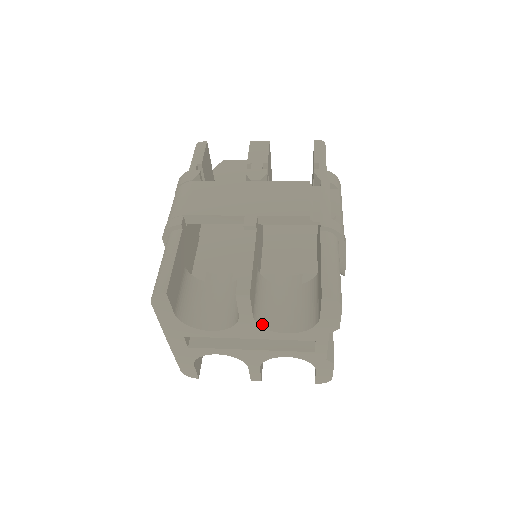
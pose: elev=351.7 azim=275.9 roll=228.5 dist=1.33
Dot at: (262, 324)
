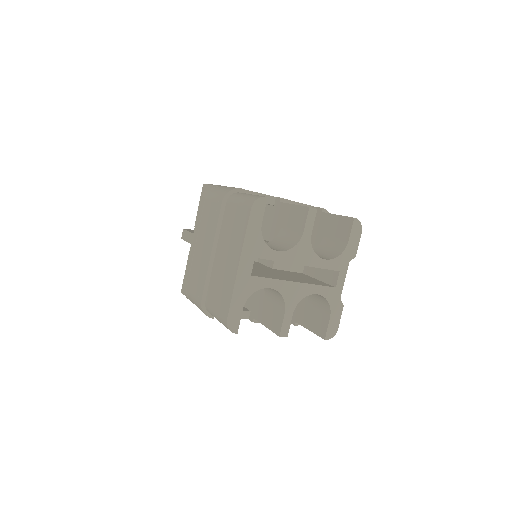
Dot at: (312, 248)
